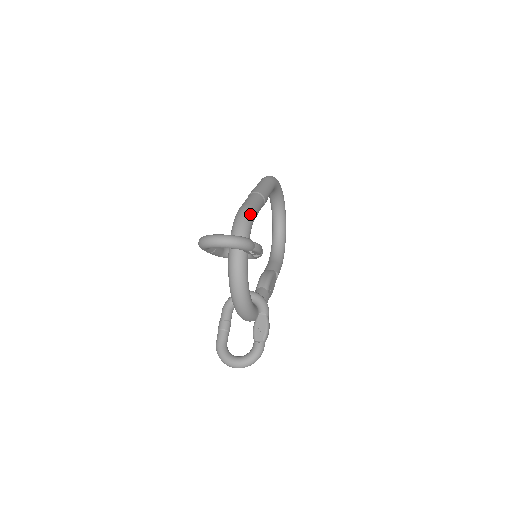
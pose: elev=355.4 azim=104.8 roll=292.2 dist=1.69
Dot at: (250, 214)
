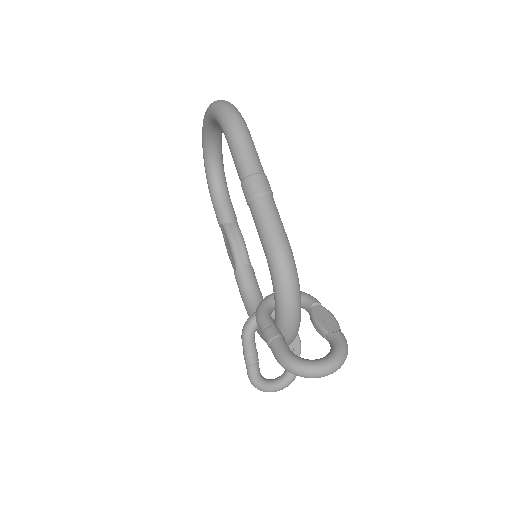
Dot at: (293, 260)
